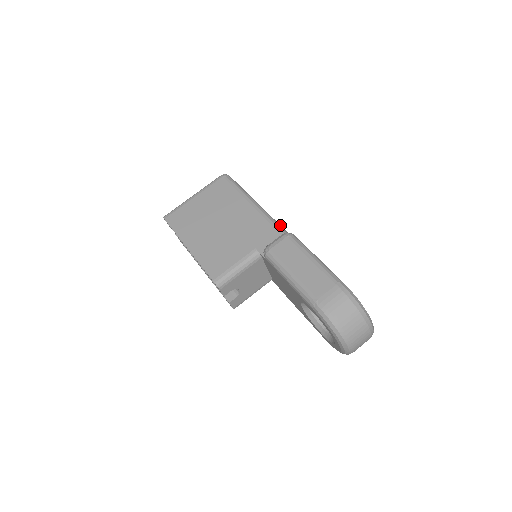
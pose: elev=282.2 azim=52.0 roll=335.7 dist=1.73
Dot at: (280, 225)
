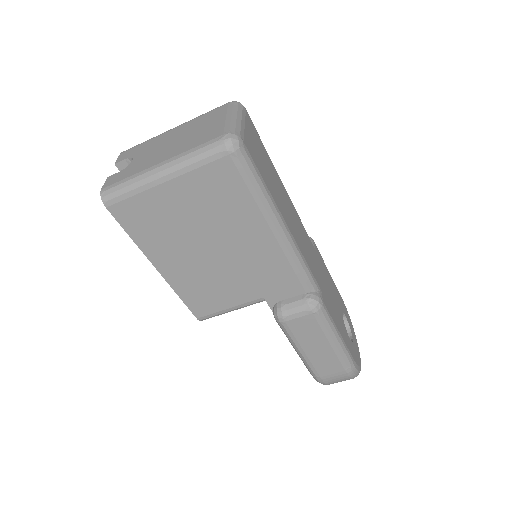
Dot at: (307, 270)
